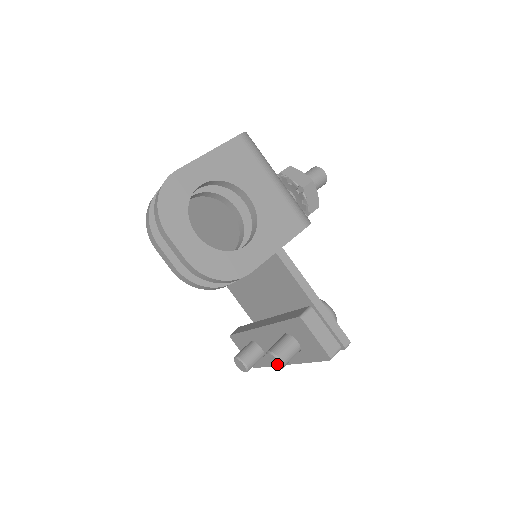
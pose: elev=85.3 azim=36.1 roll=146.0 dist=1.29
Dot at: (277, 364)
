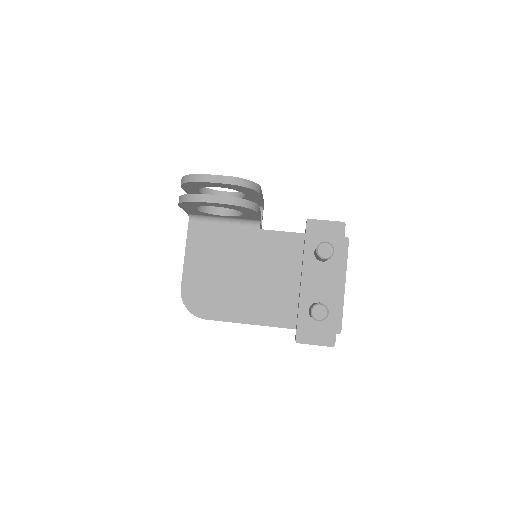
Dot at: (328, 248)
